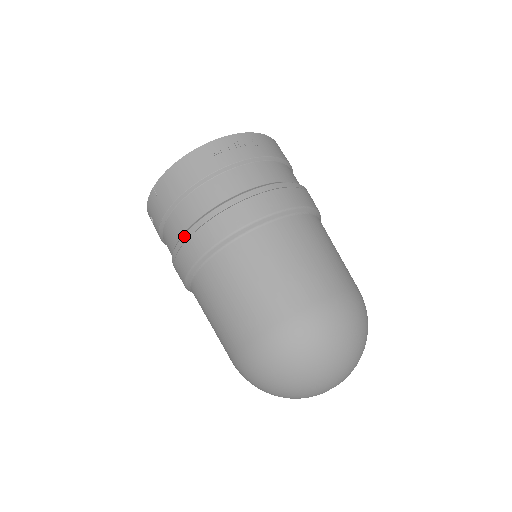
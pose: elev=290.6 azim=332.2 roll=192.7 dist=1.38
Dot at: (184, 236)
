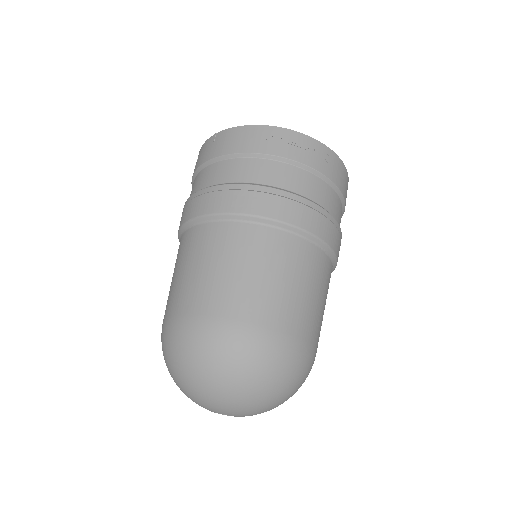
Dot at: (207, 188)
